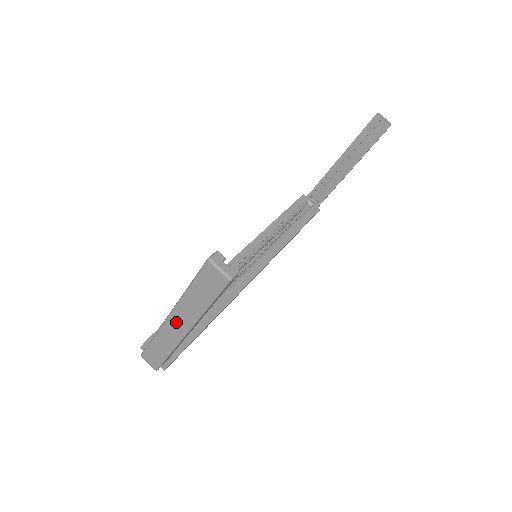
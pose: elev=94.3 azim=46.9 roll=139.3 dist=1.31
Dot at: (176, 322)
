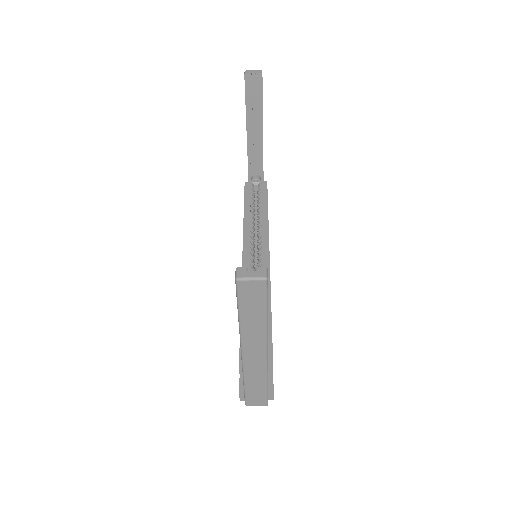
Dot at: (252, 353)
